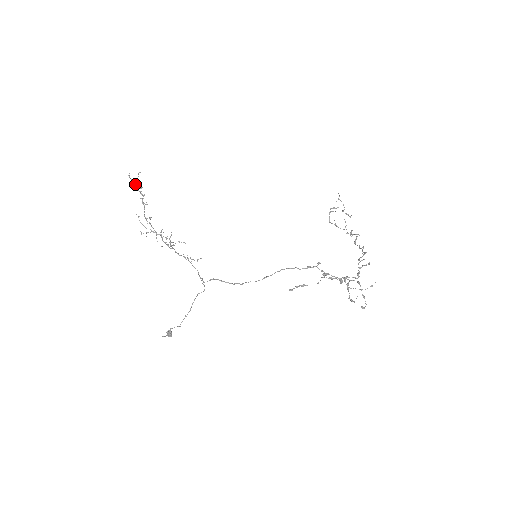
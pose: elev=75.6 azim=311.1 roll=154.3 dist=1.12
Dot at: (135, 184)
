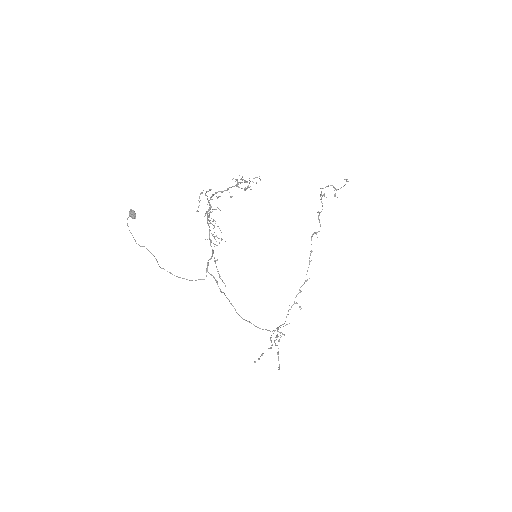
Dot at: occluded
